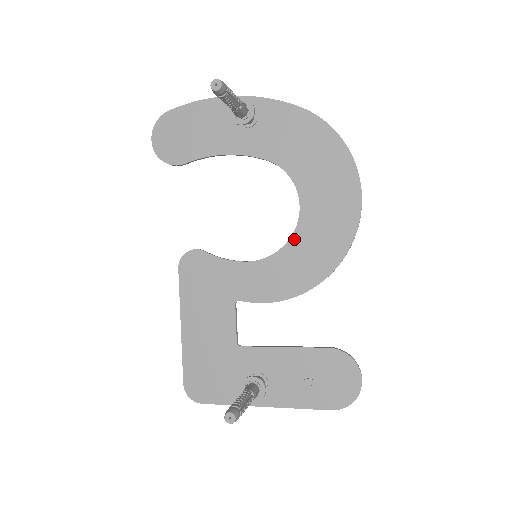
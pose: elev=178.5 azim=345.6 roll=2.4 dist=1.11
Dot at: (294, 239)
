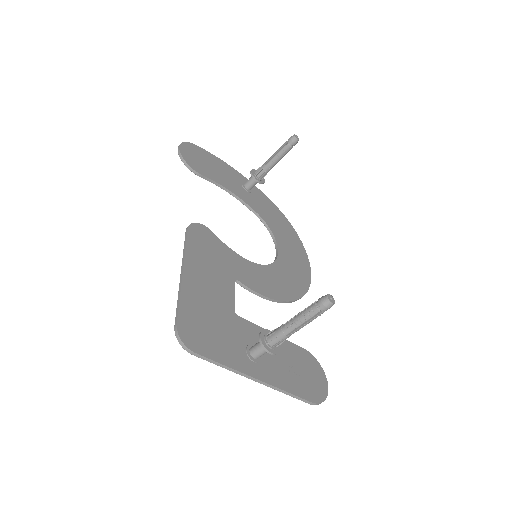
Dot at: (276, 265)
